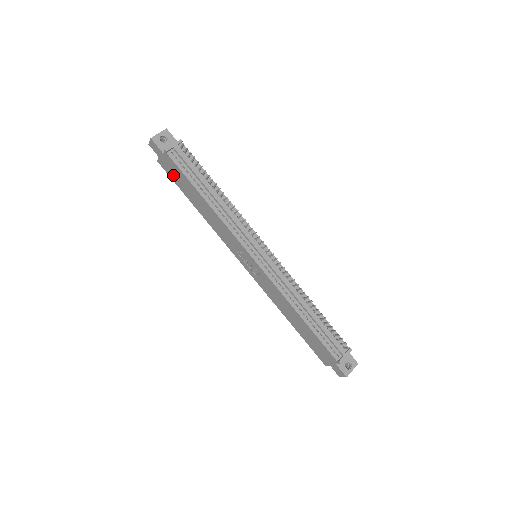
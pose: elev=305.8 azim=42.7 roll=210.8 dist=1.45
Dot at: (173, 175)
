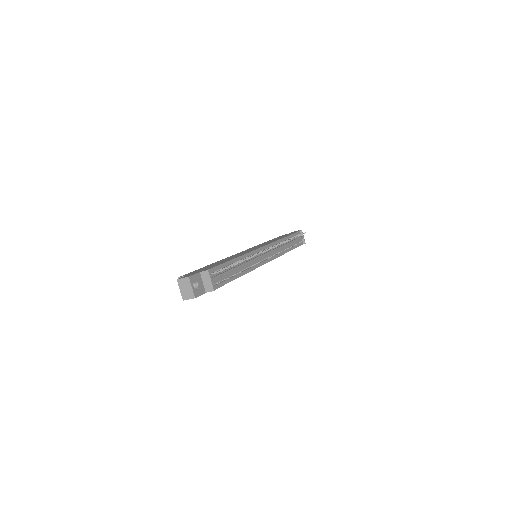
Dot at: occluded
